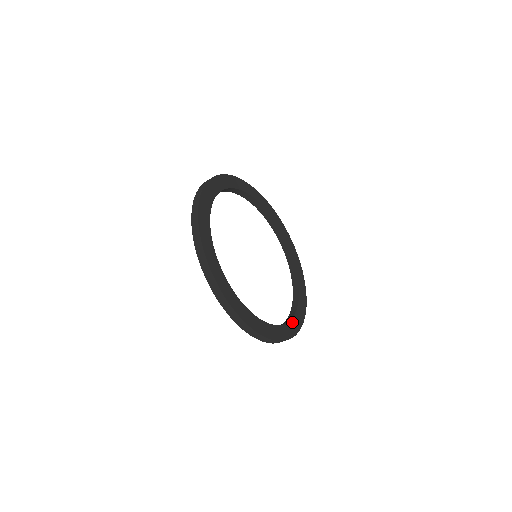
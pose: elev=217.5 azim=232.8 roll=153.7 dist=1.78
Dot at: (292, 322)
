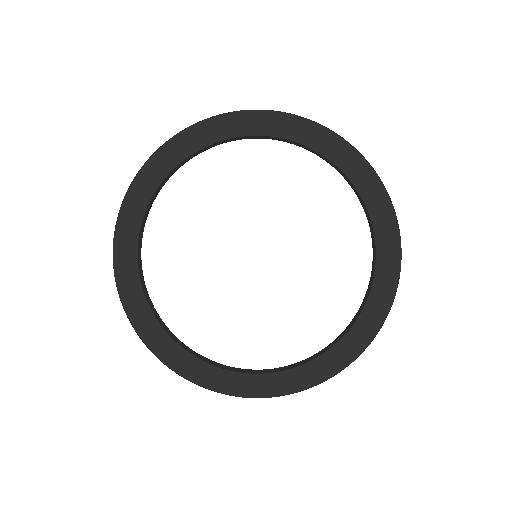
Dot at: (264, 378)
